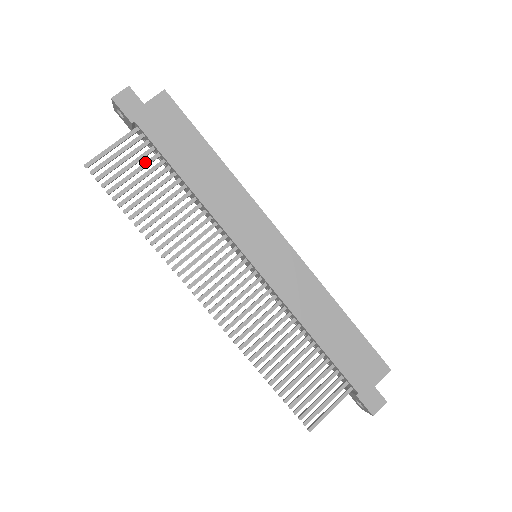
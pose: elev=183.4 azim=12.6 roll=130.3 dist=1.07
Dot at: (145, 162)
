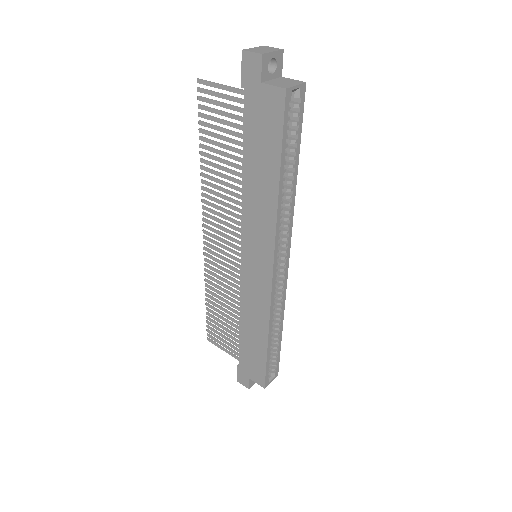
Dot at: (234, 123)
